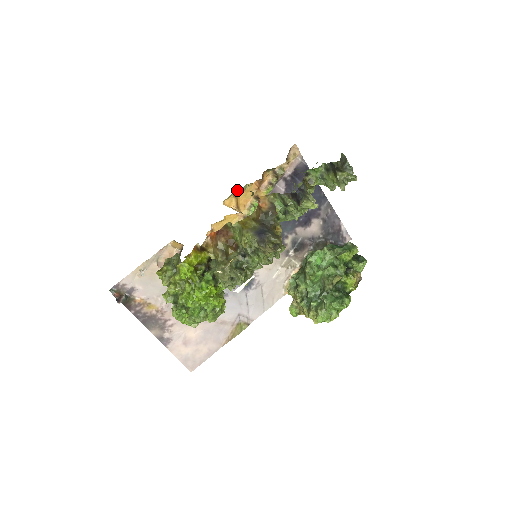
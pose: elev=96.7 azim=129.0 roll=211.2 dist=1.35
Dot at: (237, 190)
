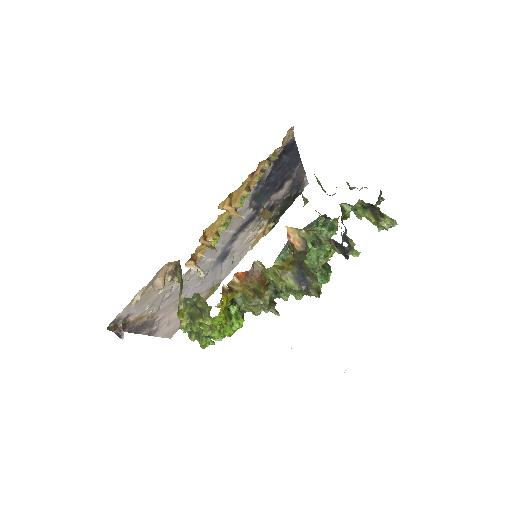
Dot at: (234, 191)
